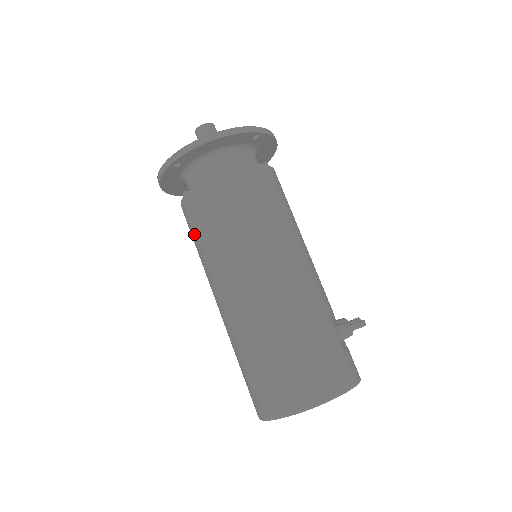
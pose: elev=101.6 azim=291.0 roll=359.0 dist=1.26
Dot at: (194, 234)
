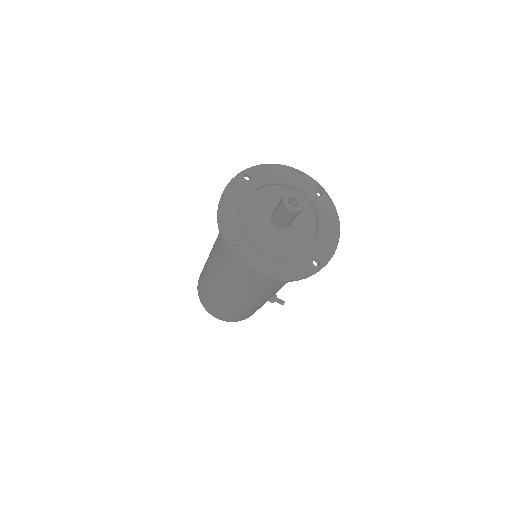
Dot at: (220, 252)
